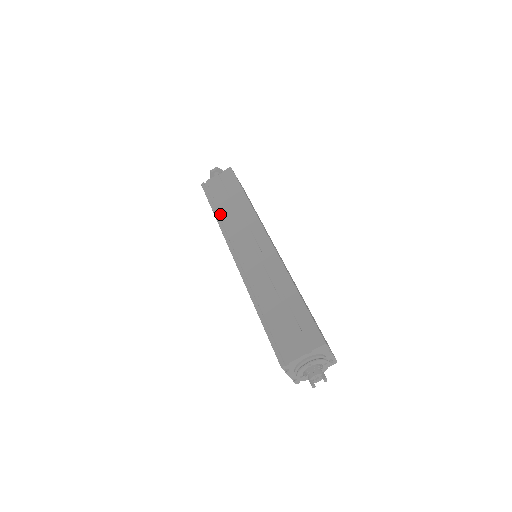
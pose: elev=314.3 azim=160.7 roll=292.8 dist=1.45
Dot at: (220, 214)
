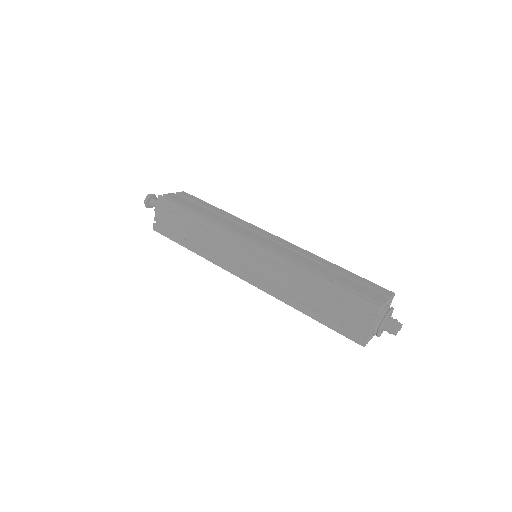
Dot at: (204, 217)
